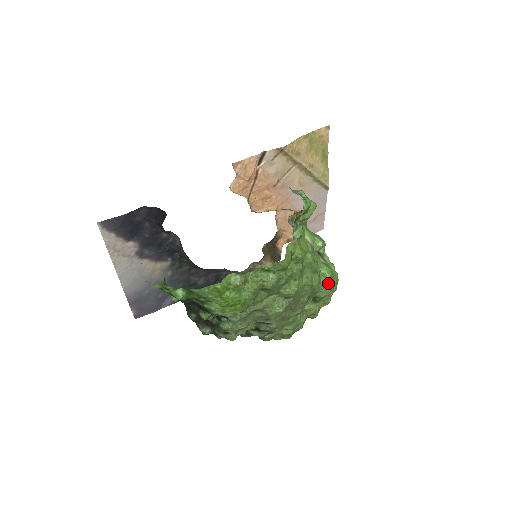
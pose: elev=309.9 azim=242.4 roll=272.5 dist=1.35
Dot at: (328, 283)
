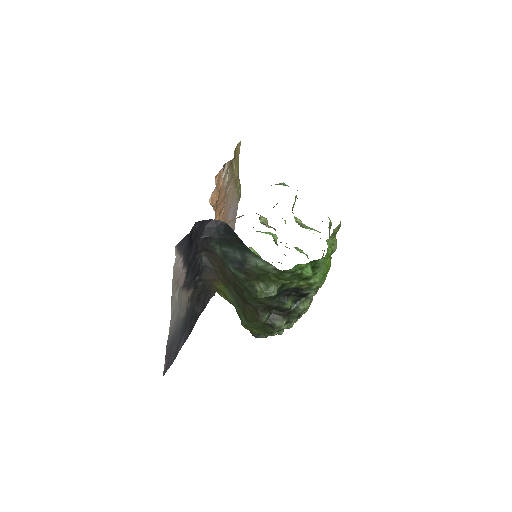
Dot at: occluded
